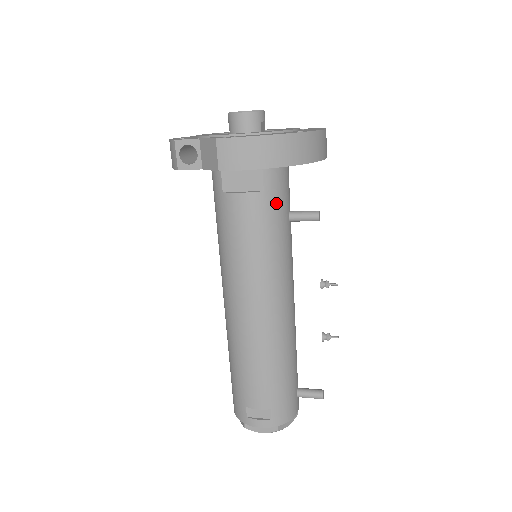
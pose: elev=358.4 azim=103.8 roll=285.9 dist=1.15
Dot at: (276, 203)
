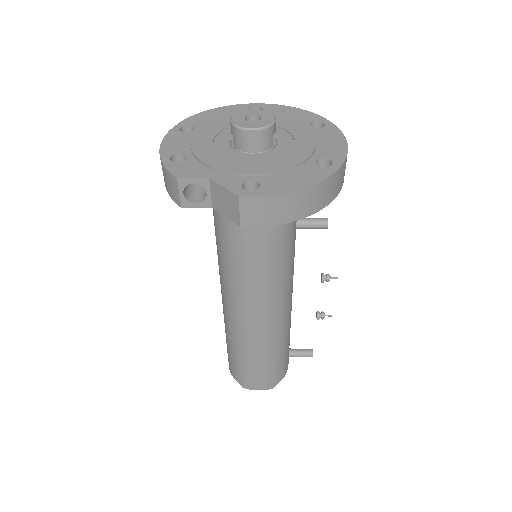
Dot at: (288, 224)
